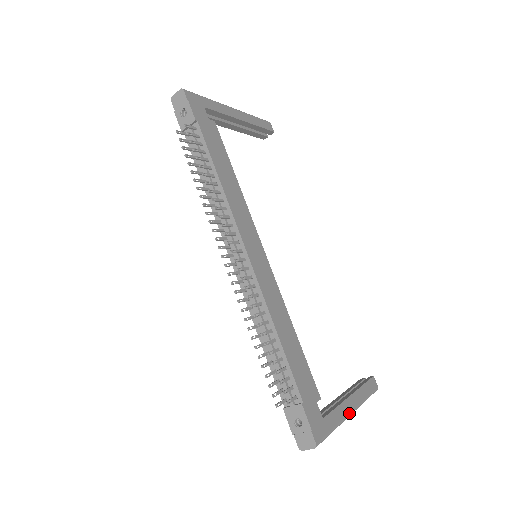
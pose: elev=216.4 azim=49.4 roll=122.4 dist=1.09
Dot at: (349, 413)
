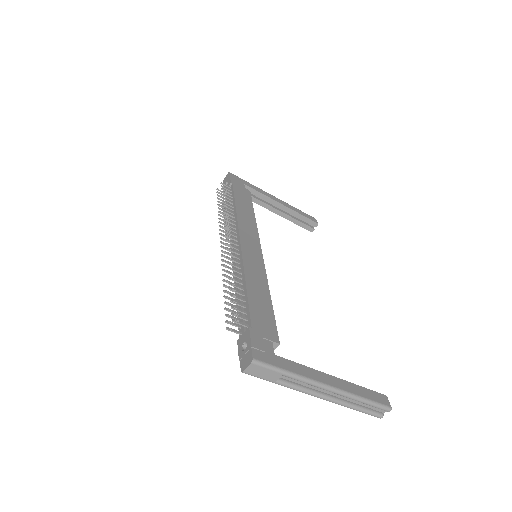
Dot at: (321, 382)
